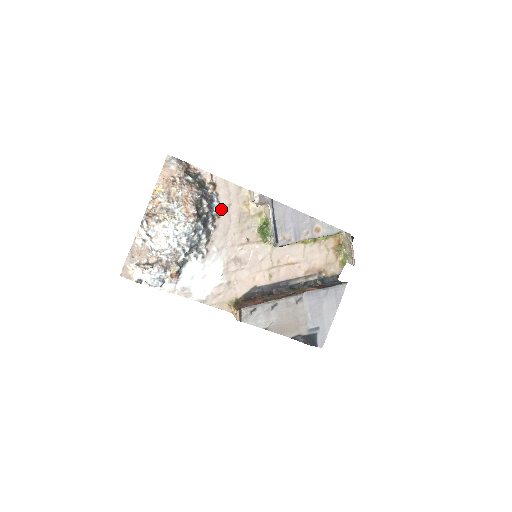
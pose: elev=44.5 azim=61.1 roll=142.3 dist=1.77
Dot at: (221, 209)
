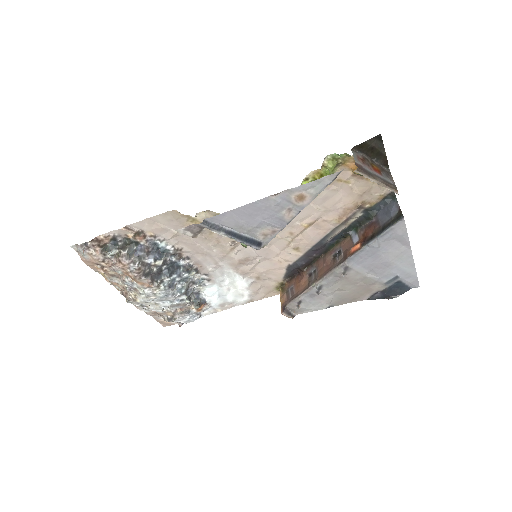
Dot at: (174, 243)
